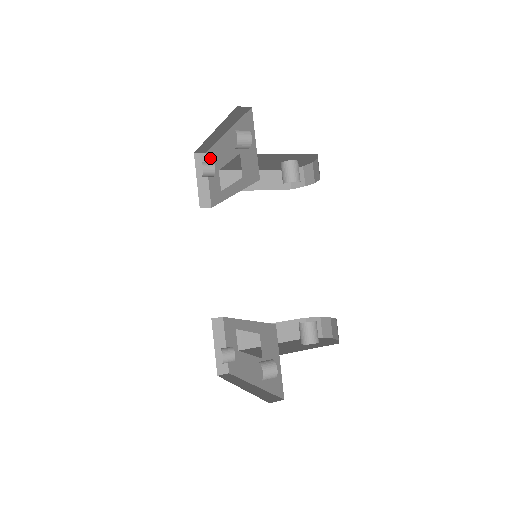
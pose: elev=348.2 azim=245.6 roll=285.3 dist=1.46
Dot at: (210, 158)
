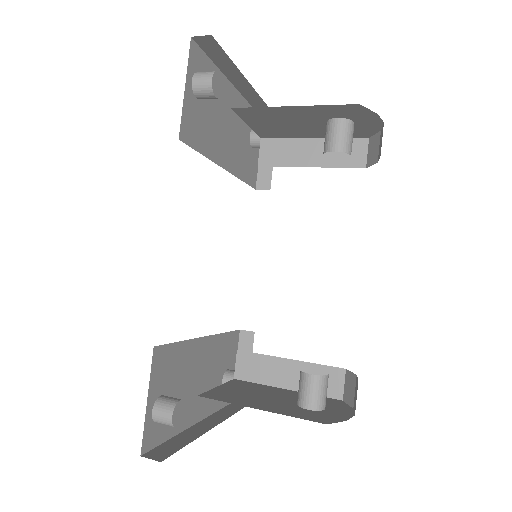
Dot at: occluded
